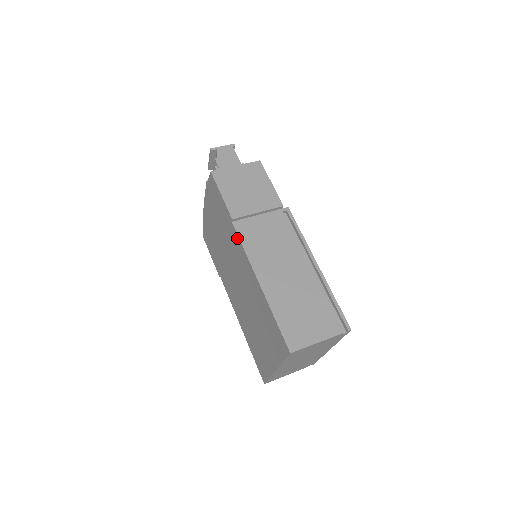
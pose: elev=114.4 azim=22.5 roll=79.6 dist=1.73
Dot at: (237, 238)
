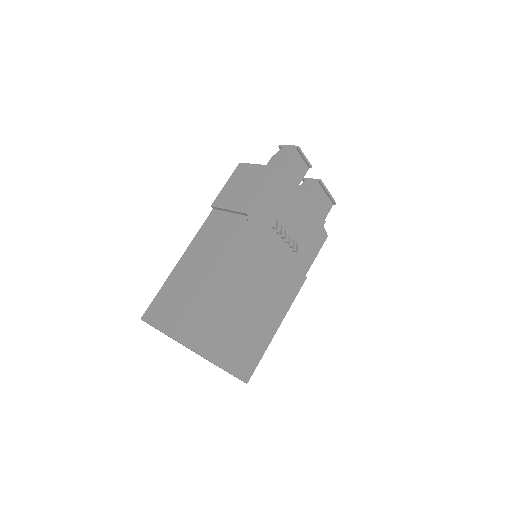
Dot at: occluded
